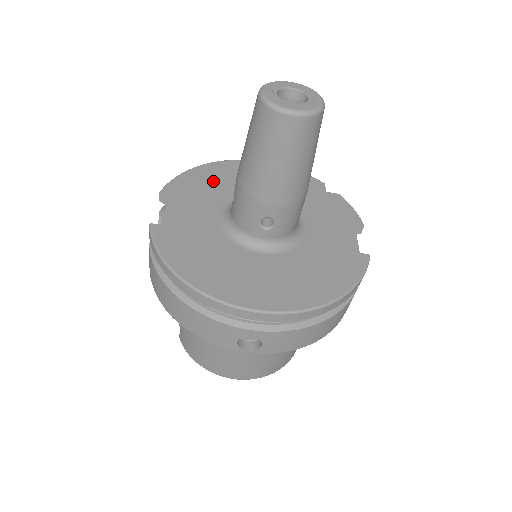
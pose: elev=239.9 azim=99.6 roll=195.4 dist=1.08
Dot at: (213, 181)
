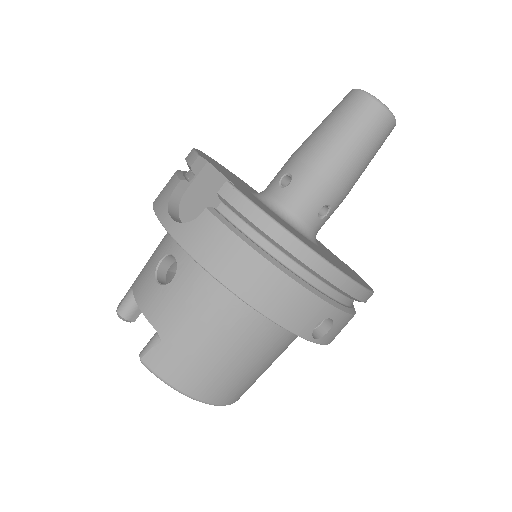
Dot at: occluded
